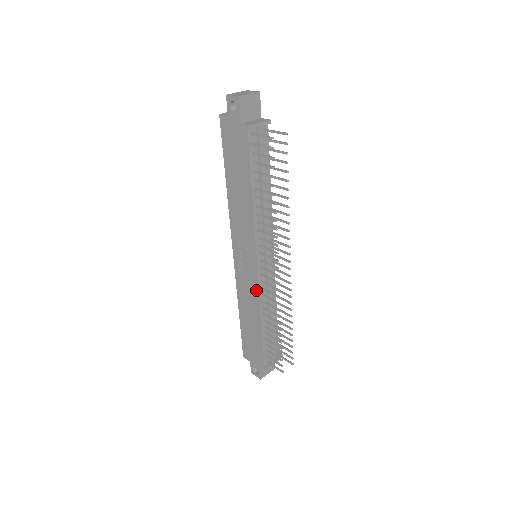
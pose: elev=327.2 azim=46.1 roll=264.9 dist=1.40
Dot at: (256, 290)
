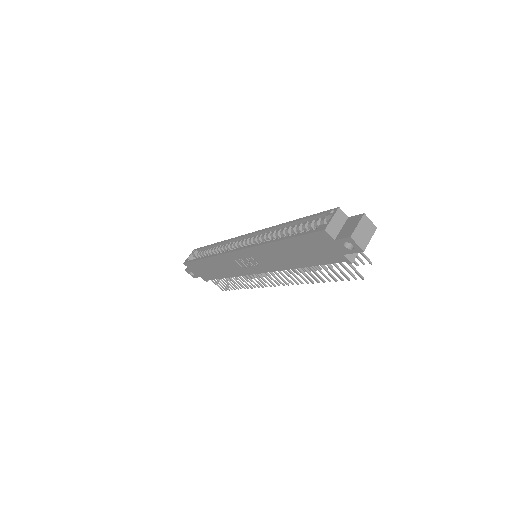
Dot at: (242, 273)
